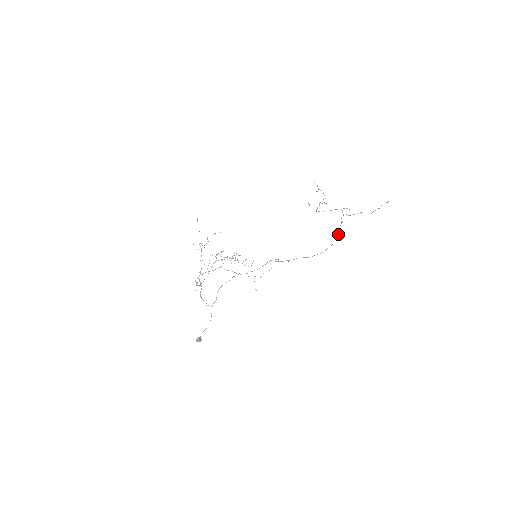
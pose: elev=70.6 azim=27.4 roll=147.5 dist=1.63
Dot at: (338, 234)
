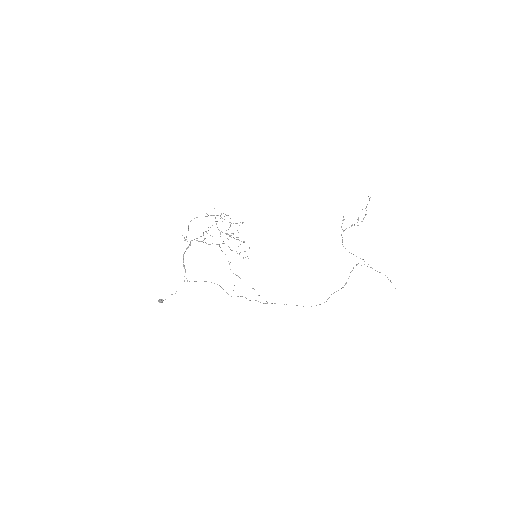
Dot at: occluded
